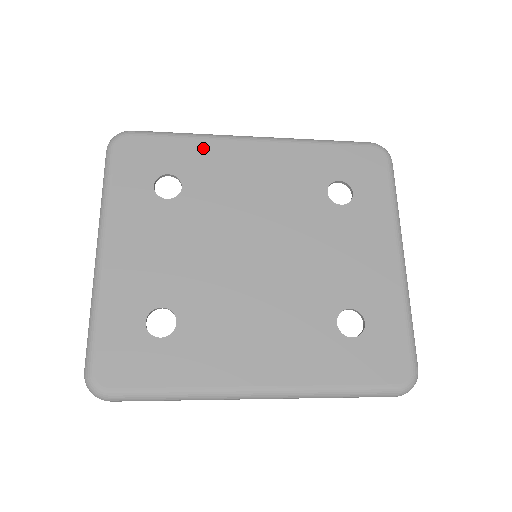
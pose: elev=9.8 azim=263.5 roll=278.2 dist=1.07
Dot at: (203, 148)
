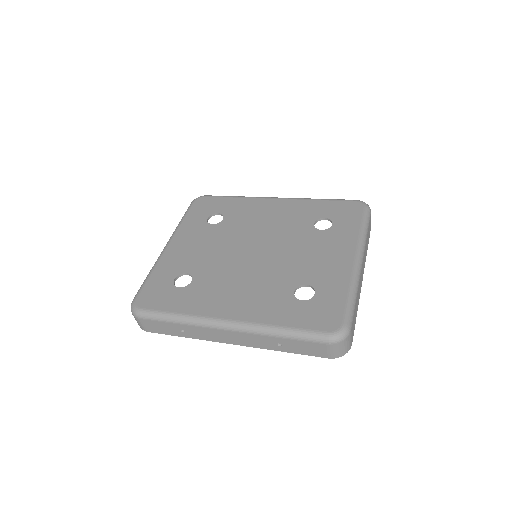
Dot at: (243, 202)
